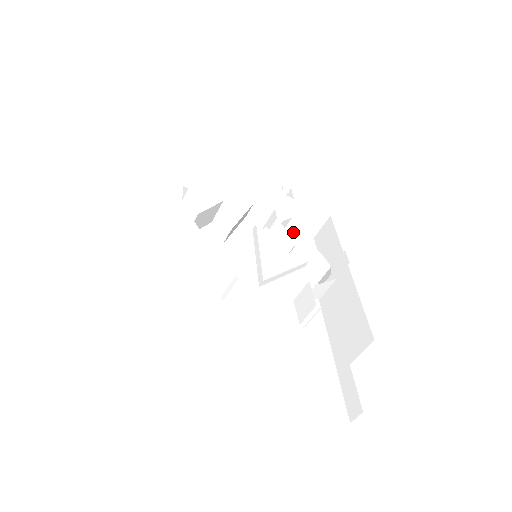
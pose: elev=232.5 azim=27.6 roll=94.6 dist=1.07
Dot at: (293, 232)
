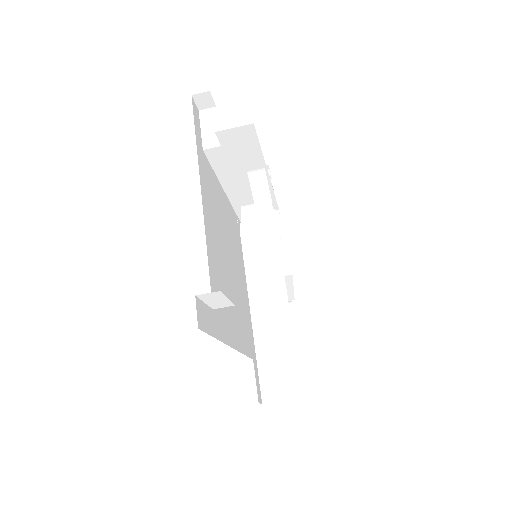
Dot at: occluded
